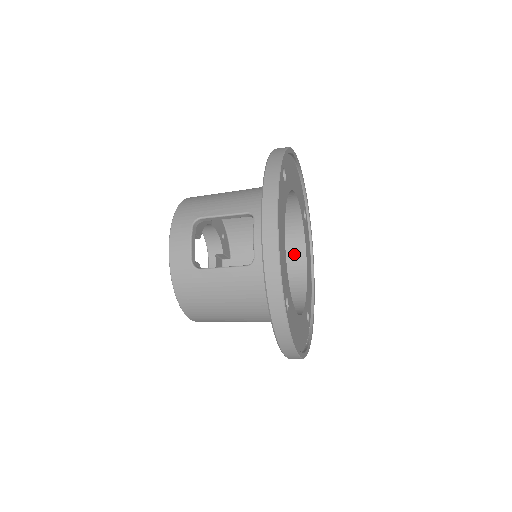
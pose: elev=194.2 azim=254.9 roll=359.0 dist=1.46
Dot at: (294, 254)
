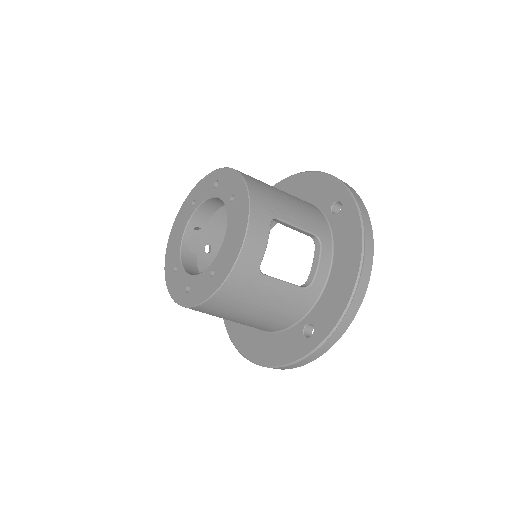
Dot at: occluded
